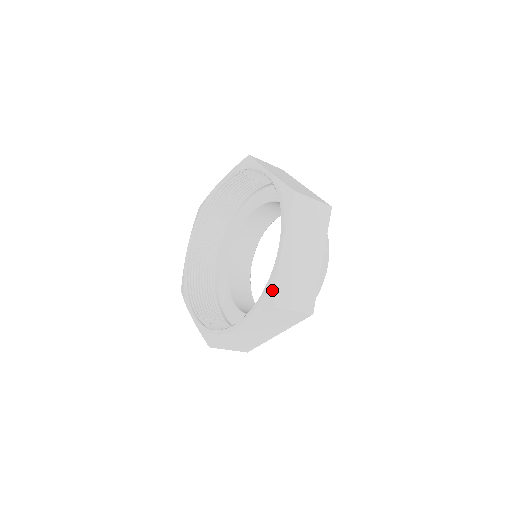
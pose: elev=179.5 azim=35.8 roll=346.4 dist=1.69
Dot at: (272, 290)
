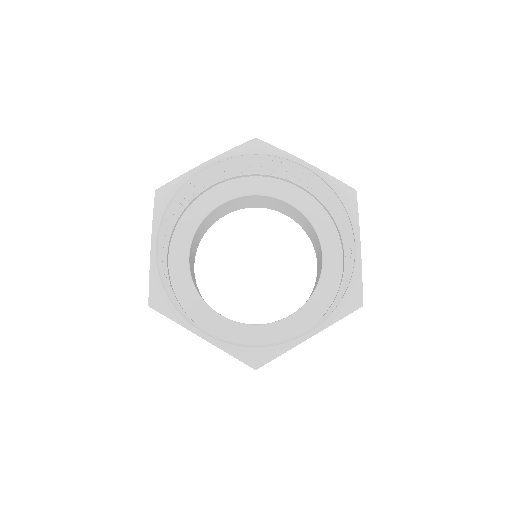
Dot at: (359, 290)
